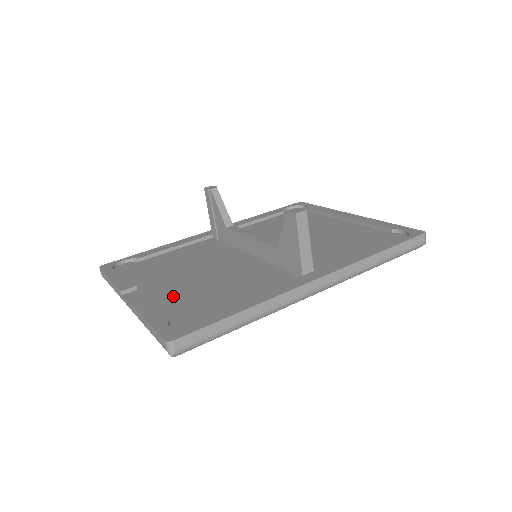
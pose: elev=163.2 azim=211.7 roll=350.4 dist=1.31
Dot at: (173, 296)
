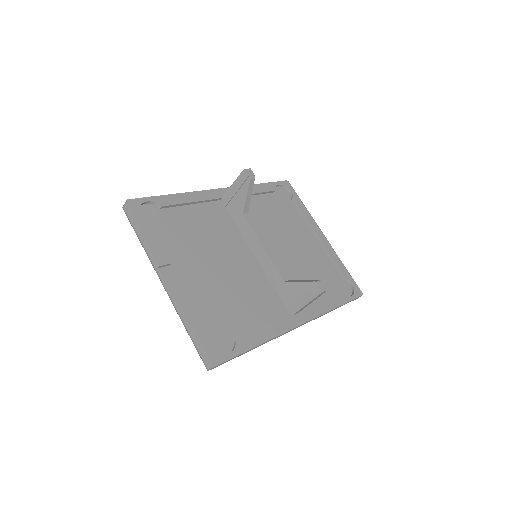
Dot at: (203, 293)
